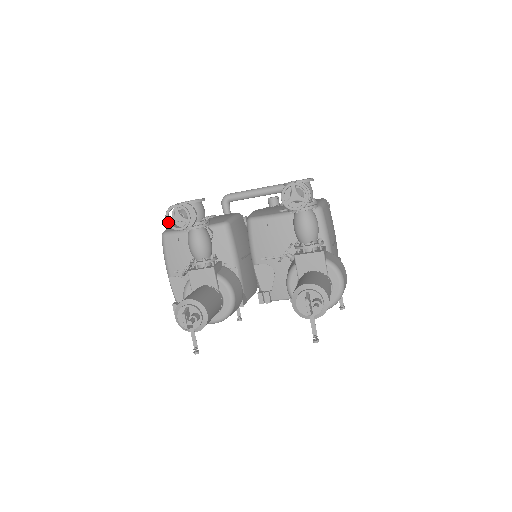
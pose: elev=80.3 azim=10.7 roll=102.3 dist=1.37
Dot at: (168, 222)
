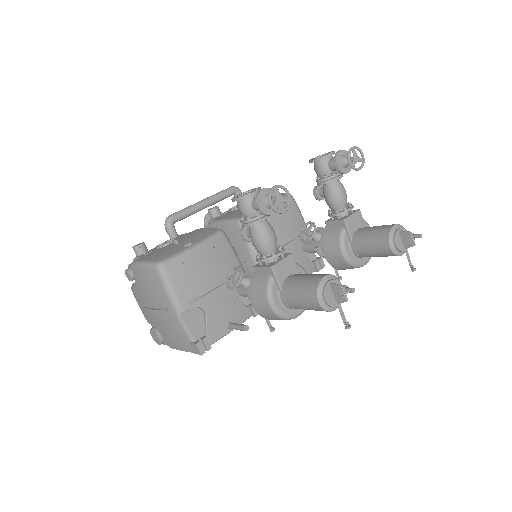
Dot at: (273, 206)
